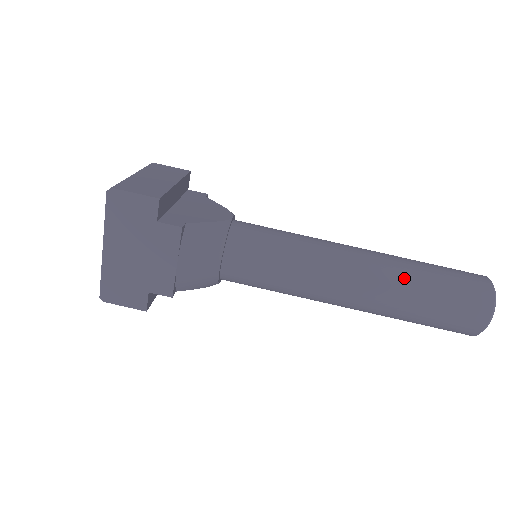
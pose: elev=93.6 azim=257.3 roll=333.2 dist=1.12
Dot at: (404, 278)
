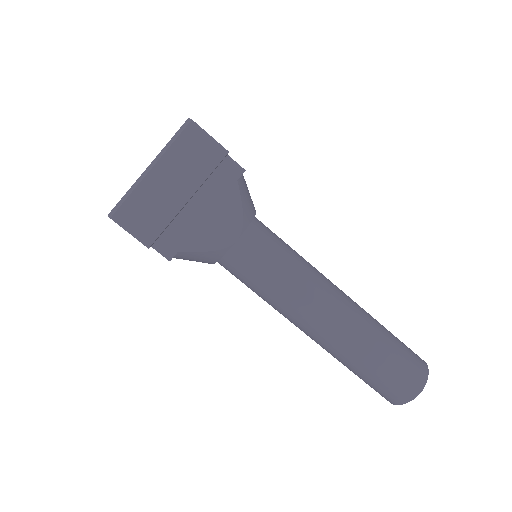
Dot at: (345, 358)
